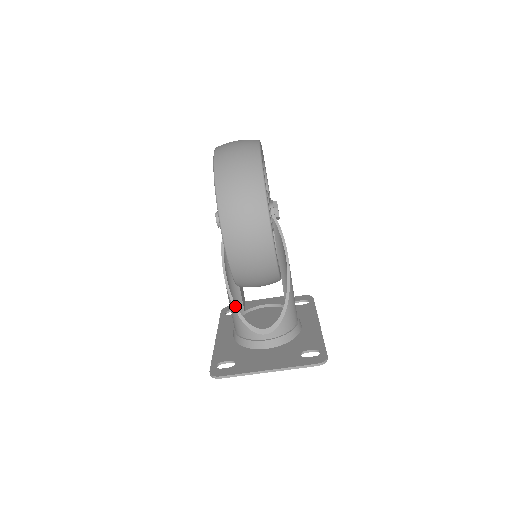
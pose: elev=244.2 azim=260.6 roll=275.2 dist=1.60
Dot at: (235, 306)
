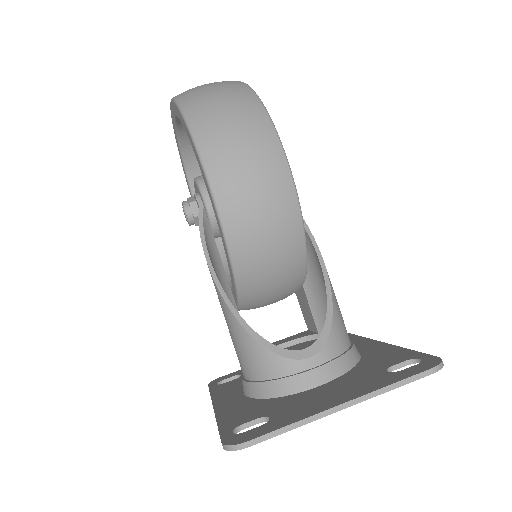
Dot at: (243, 321)
